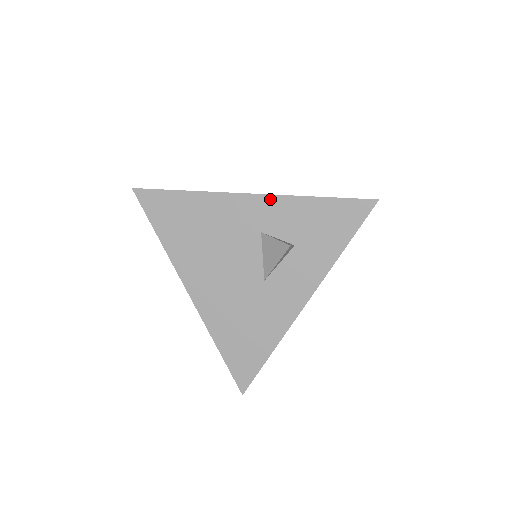
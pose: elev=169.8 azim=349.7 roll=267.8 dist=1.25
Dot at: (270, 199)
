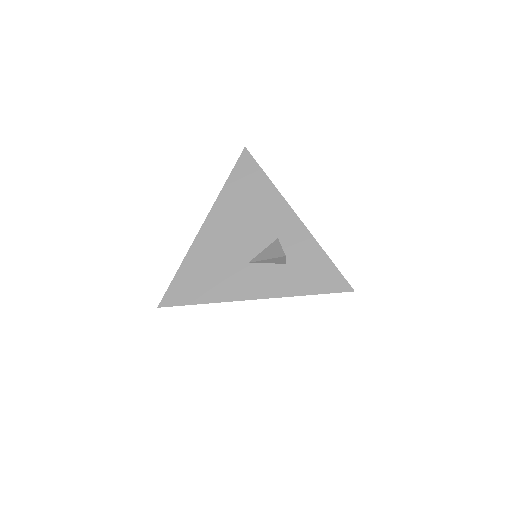
Dot at: (303, 228)
